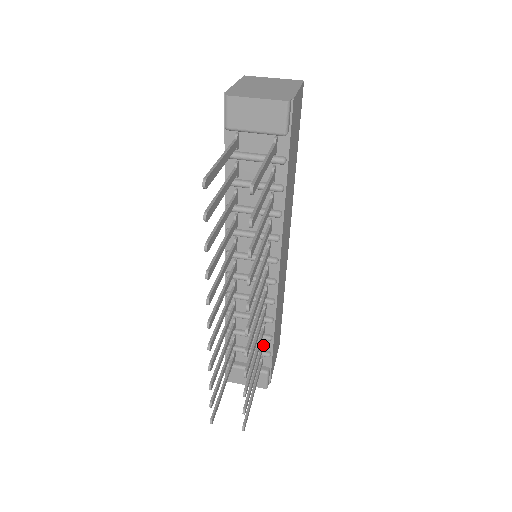
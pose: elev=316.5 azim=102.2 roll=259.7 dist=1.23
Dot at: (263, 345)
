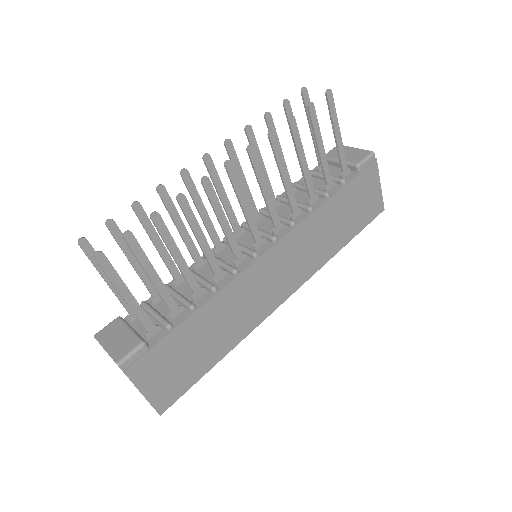
Dot at: (177, 312)
